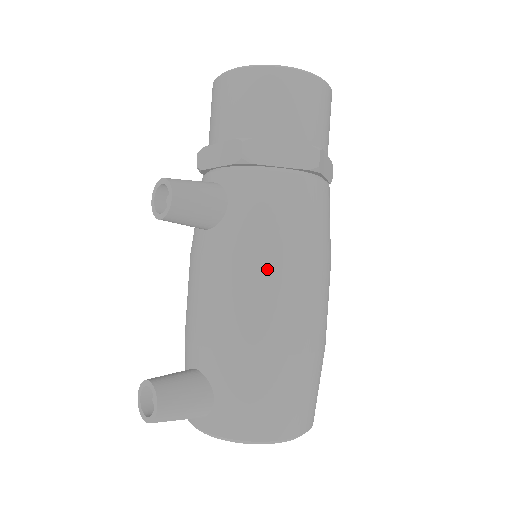
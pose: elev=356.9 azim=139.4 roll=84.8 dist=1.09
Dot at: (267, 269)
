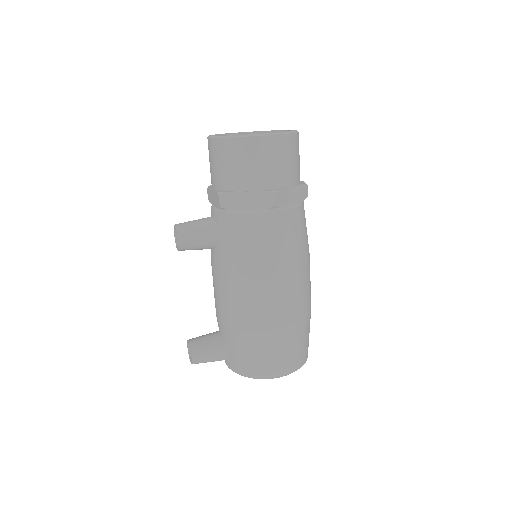
Dot at: (244, 279)
